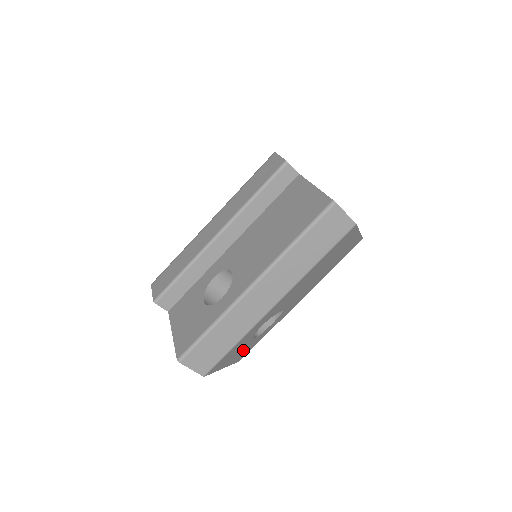
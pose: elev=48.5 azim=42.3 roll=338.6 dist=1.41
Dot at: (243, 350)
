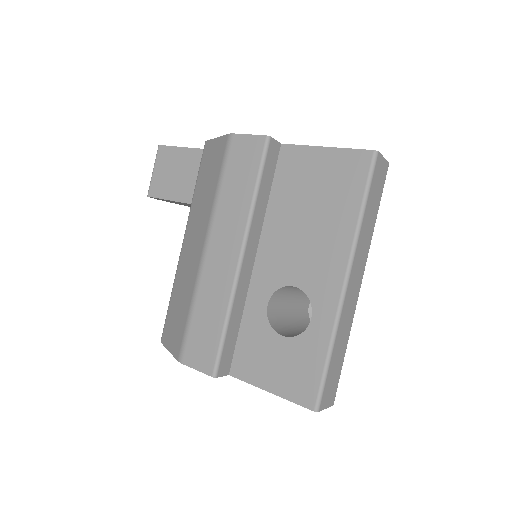
Dot at: occluded
